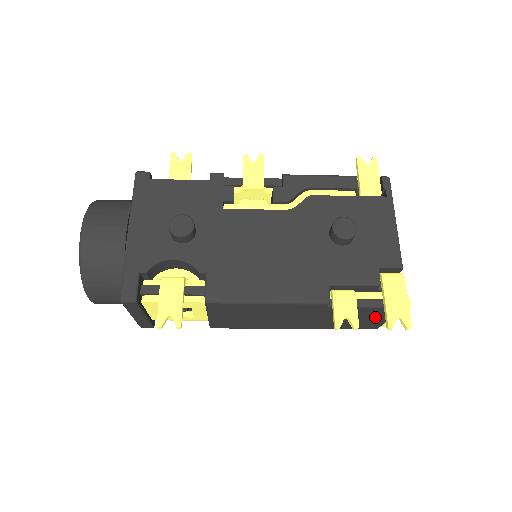
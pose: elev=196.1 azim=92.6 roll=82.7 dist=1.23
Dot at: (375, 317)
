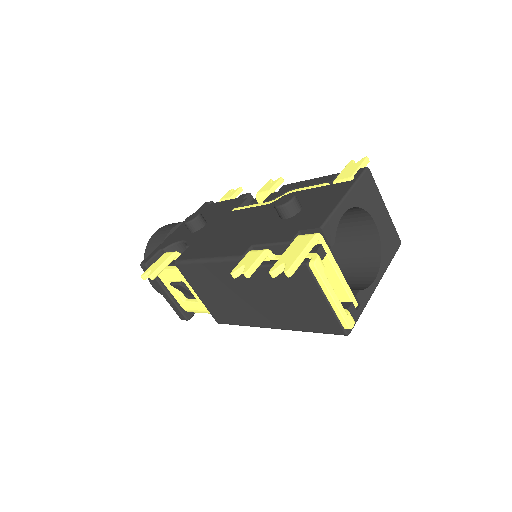
Dot at: (309, 295)
